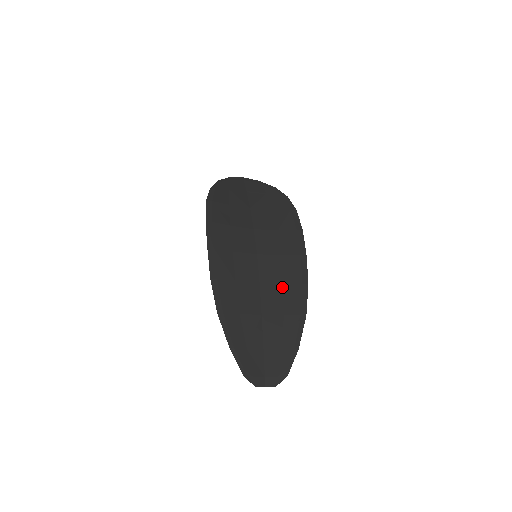
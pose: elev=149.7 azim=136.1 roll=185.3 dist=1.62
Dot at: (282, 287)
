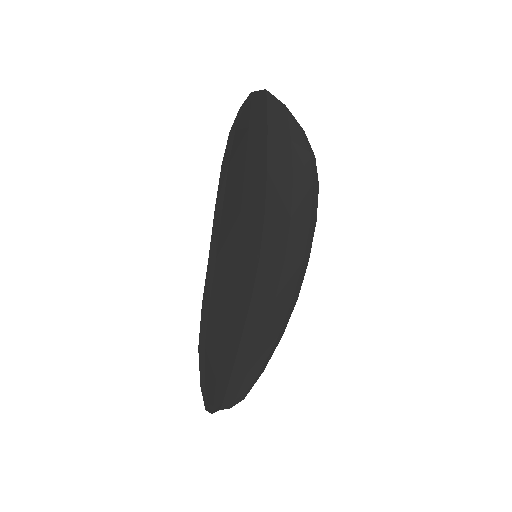
Dot at: (272, 303)
